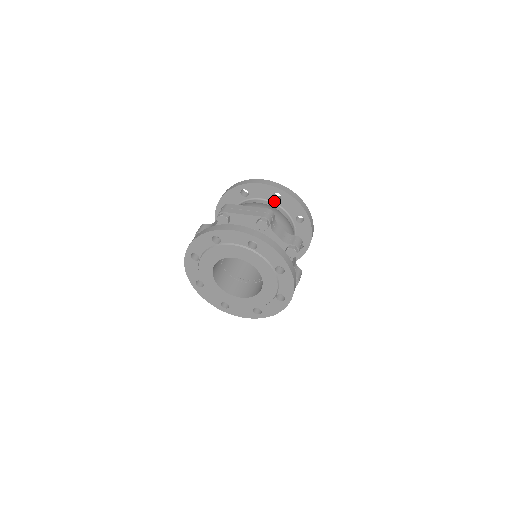
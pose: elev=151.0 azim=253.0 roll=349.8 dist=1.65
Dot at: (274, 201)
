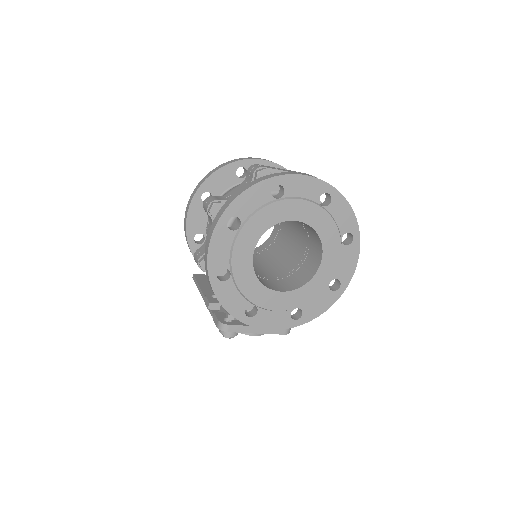
Dot at: occluded
